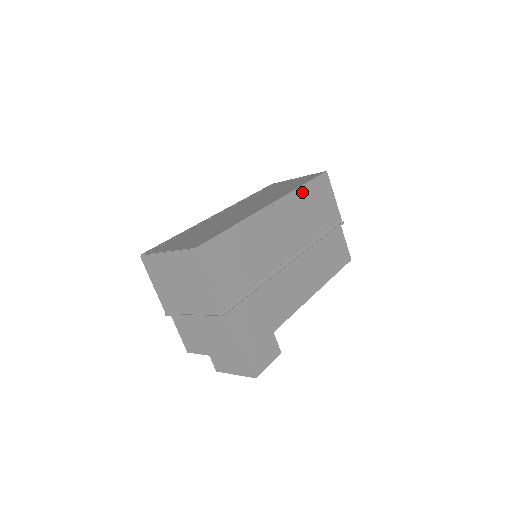
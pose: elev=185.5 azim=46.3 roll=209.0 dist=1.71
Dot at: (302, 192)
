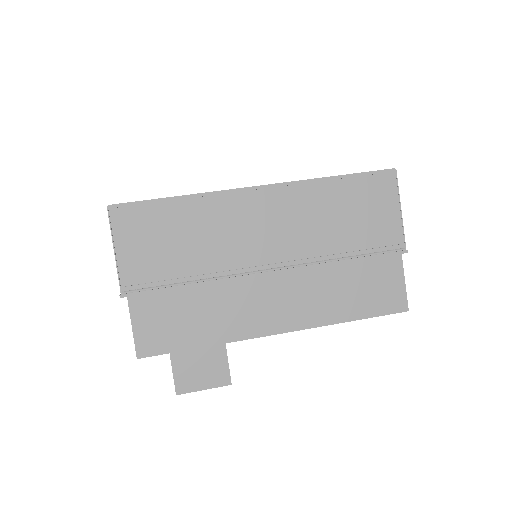
Dot at: (327, 186)
